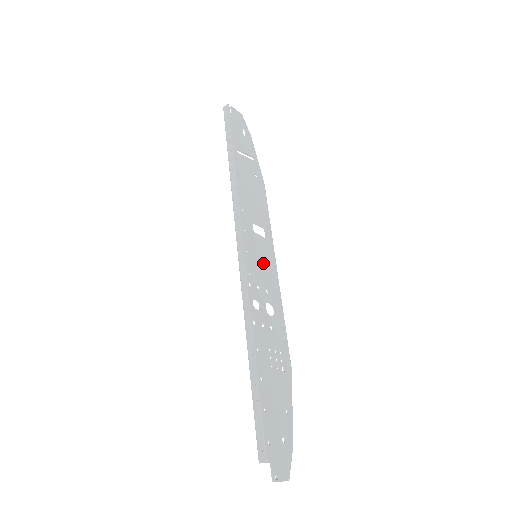
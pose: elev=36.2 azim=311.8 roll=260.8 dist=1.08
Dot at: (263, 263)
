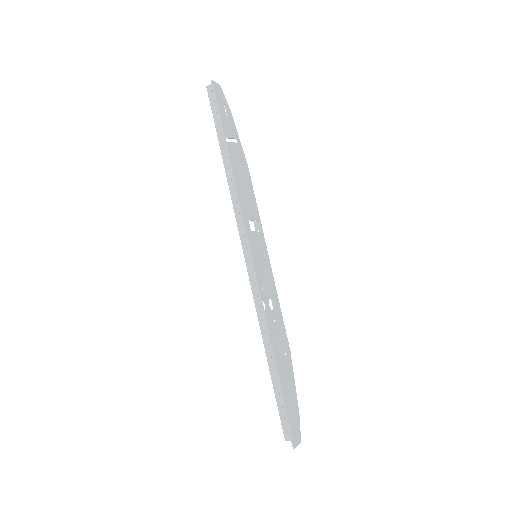
Dot at: (261, 260)
